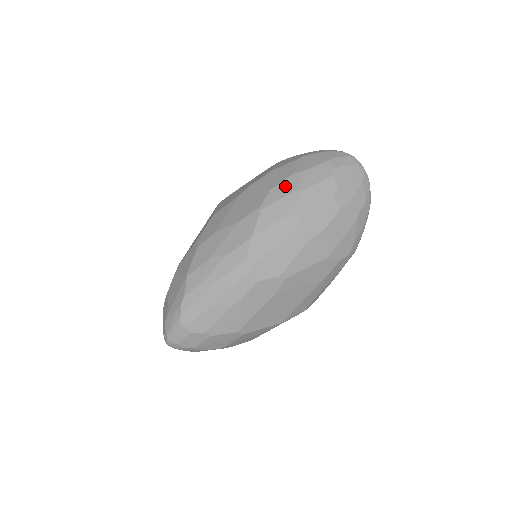
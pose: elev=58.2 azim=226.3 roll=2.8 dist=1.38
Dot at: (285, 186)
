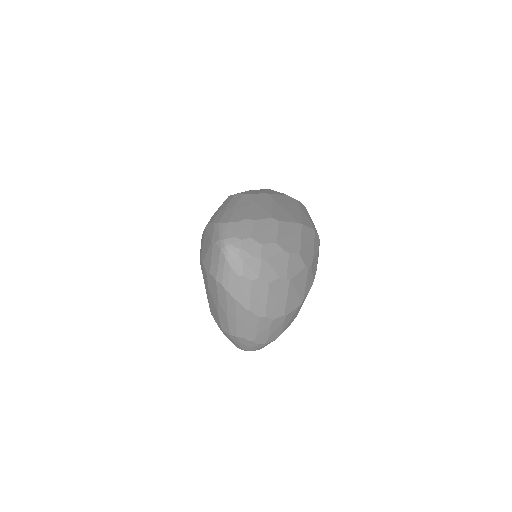
Dot at: occluded
